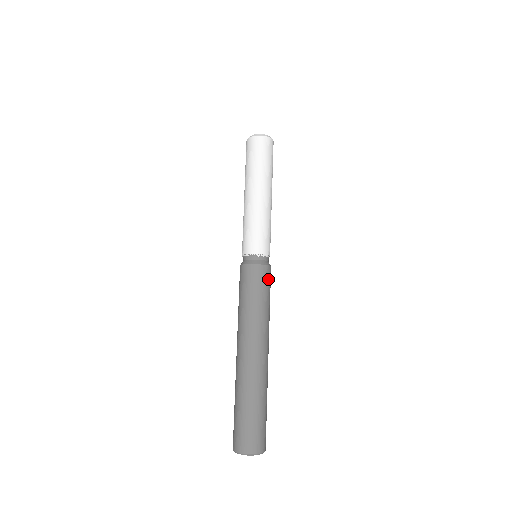
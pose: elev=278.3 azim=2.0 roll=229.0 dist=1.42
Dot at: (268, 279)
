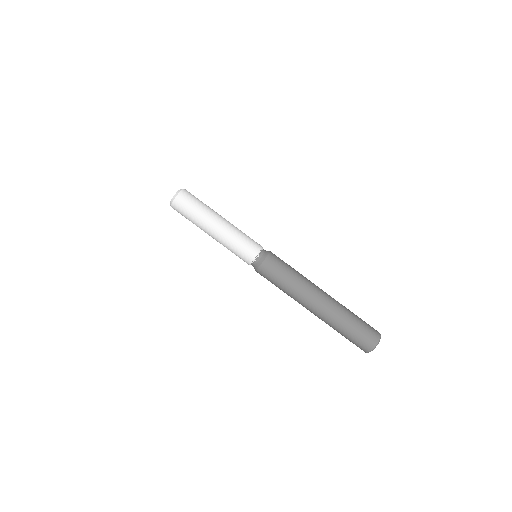
Dot at: (275, 264)
